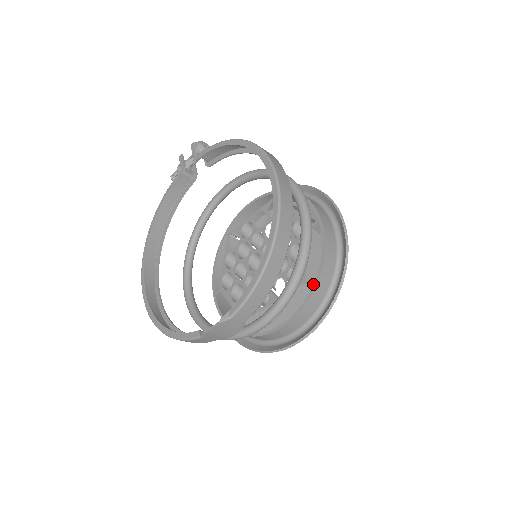
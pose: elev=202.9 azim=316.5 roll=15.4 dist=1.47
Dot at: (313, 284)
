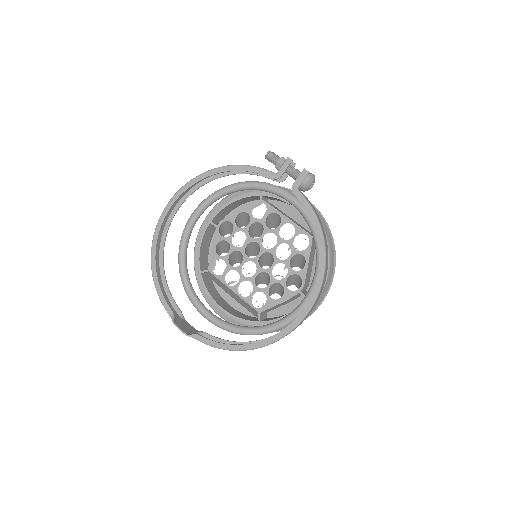
Dot at: (261, 321)
